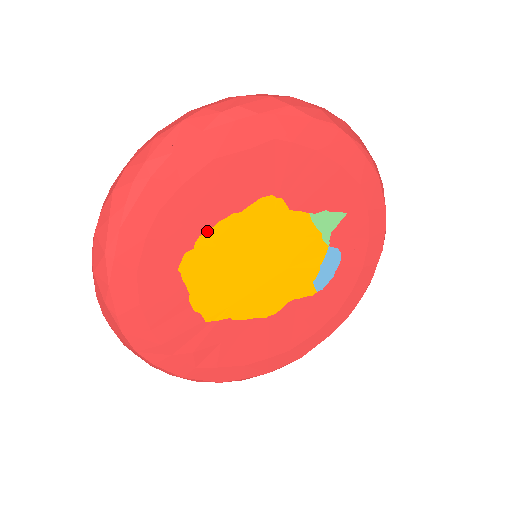
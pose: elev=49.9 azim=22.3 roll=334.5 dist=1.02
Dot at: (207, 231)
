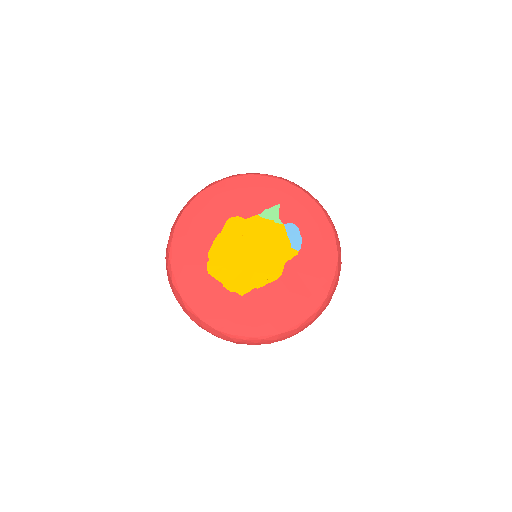
Dot at: (210, 249)
